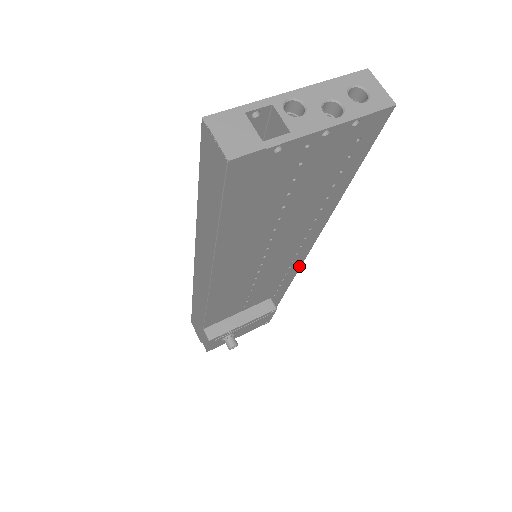
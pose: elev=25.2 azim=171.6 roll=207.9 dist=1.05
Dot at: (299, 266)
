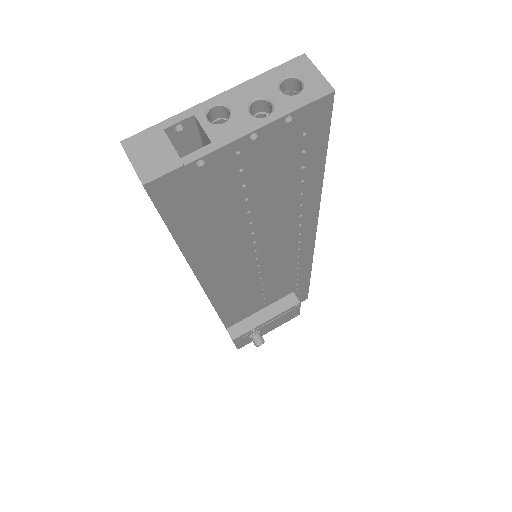
Dot at: (310, 259)
